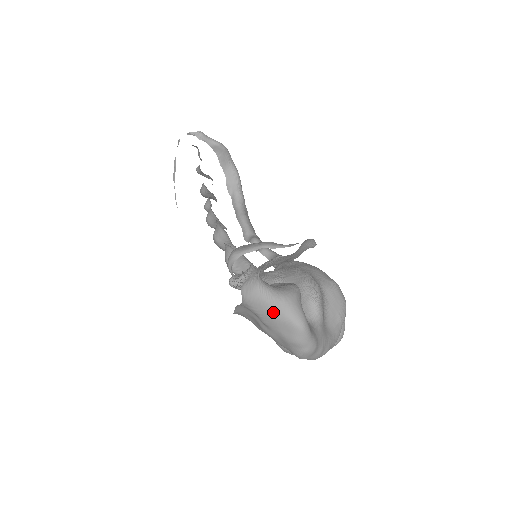
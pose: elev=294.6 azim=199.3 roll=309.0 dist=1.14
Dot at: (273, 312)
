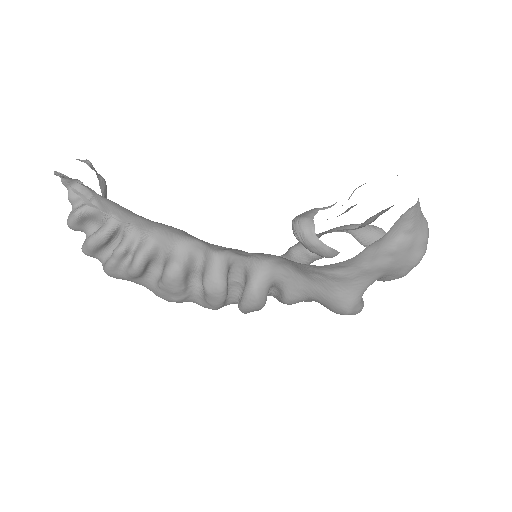
Dot at: (421, 211)
